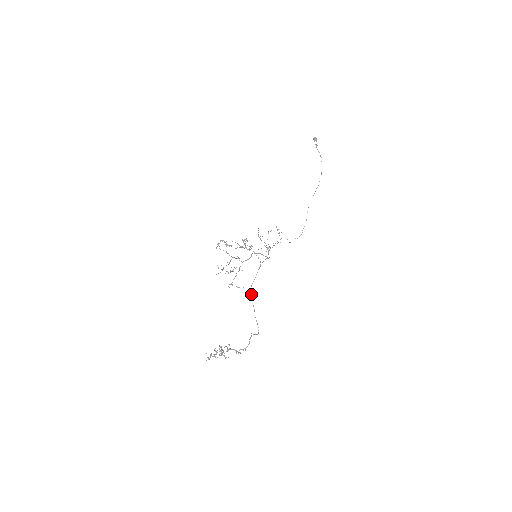
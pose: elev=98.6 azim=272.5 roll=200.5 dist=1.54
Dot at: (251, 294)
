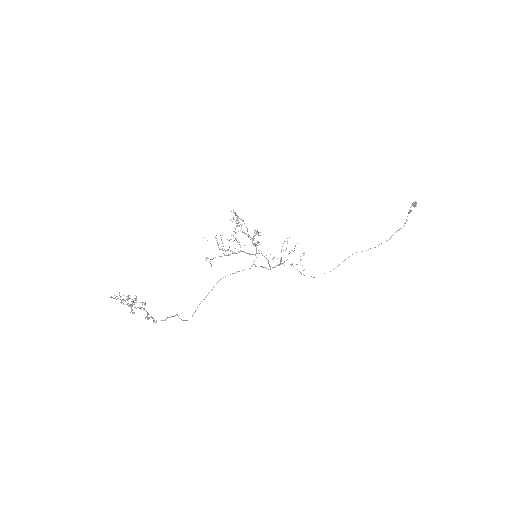
Dot at: occluded
